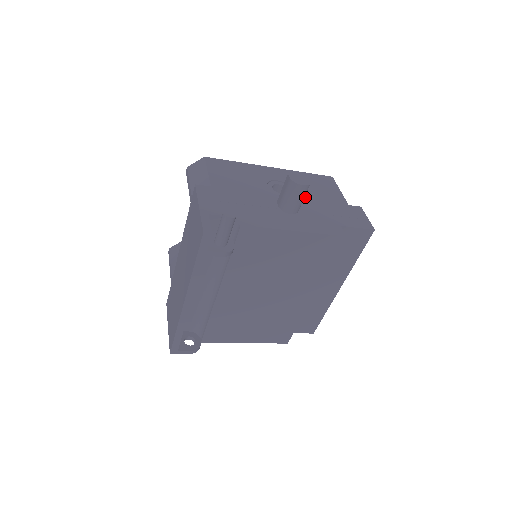
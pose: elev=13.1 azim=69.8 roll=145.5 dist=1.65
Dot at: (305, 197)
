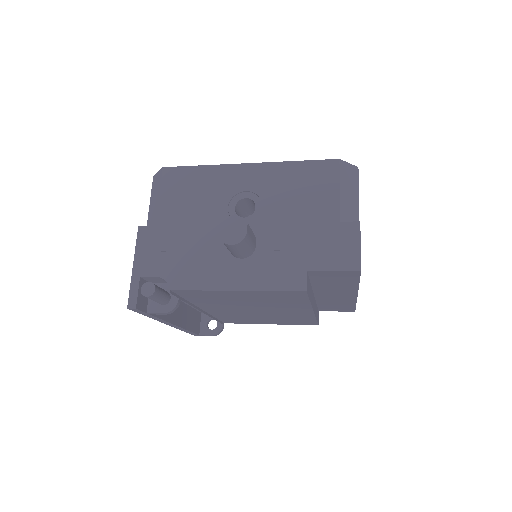
Dot at: (275, 219)
